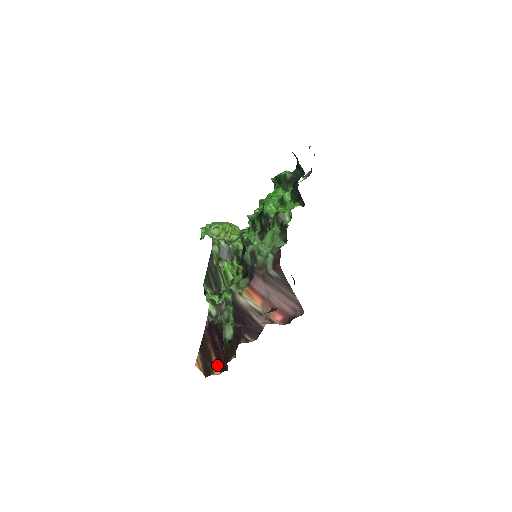
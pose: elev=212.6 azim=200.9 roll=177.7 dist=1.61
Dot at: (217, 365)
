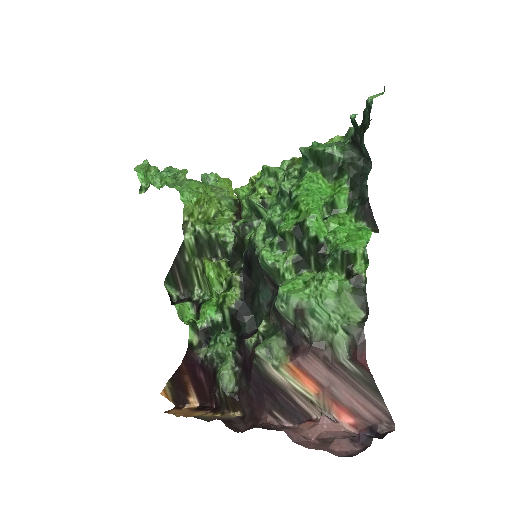
Dot at: (195, 396)
